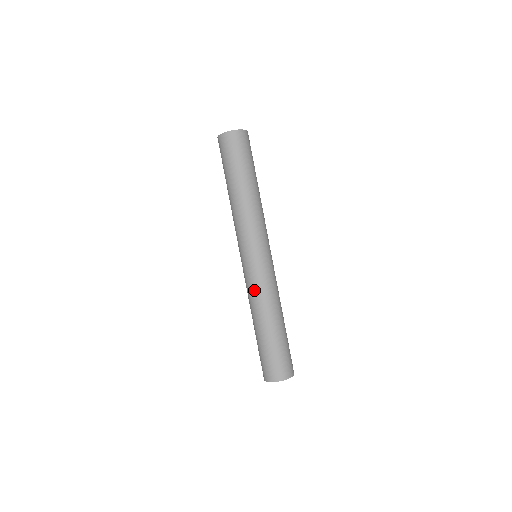
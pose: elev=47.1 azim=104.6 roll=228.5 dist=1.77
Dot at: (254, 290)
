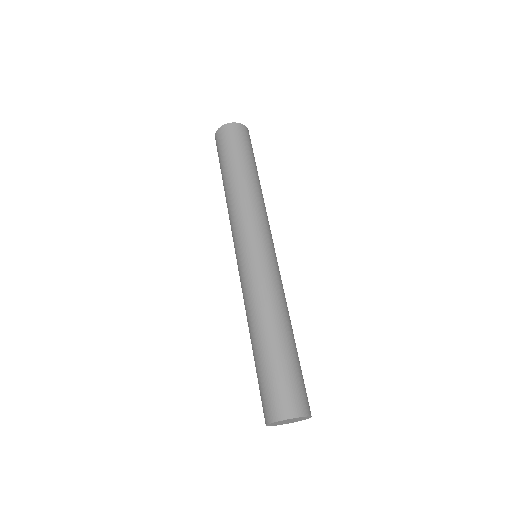
Dot at: (253, 289)
